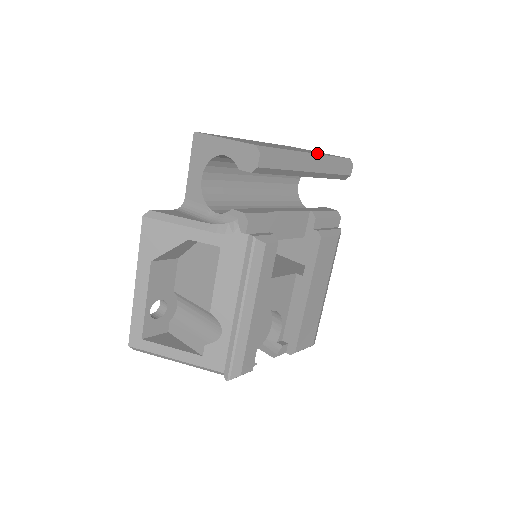
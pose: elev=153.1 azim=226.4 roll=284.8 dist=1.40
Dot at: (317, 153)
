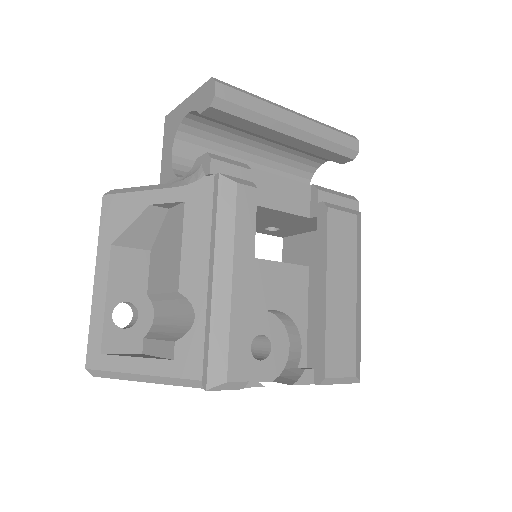
Dot at: occluded
